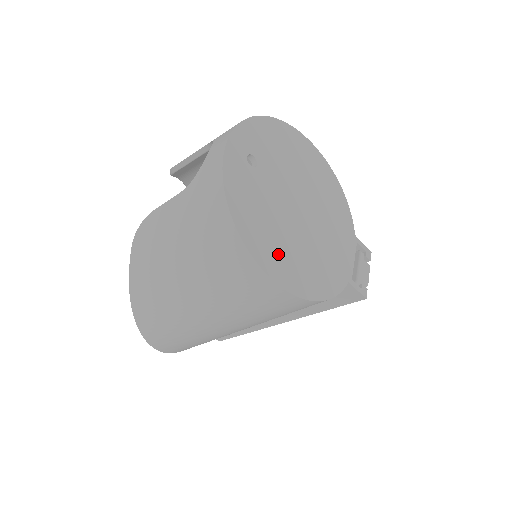
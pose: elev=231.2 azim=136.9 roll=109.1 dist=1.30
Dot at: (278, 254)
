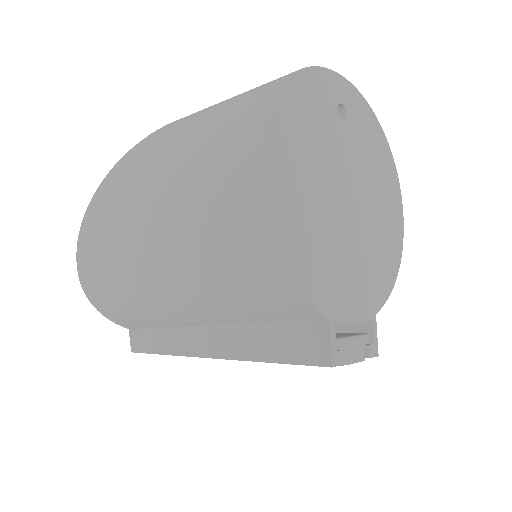
Dot at: (290, 168)
